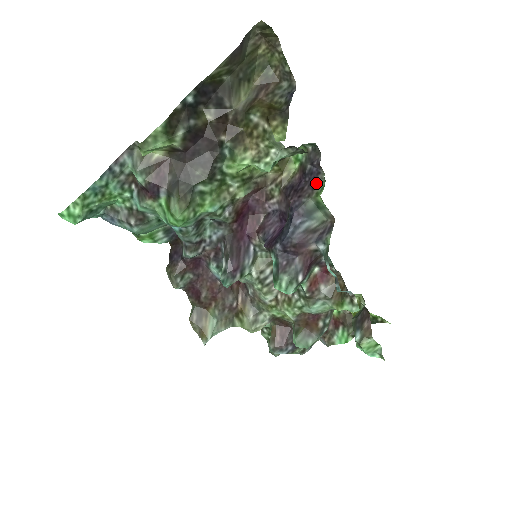
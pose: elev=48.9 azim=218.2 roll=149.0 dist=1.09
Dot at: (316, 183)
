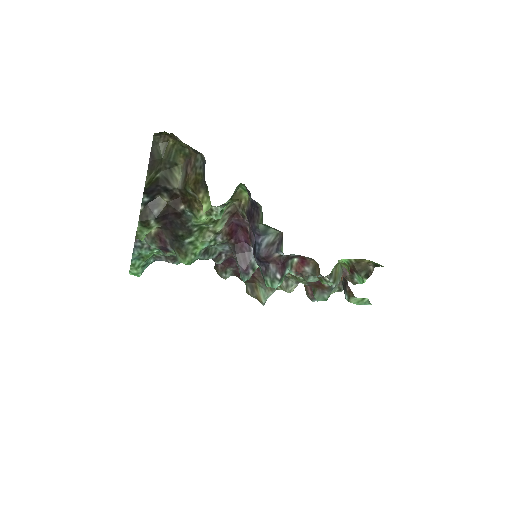
Dot at: (259, 210)
